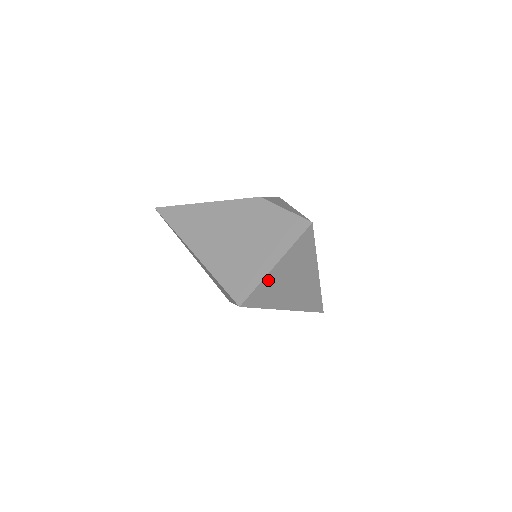
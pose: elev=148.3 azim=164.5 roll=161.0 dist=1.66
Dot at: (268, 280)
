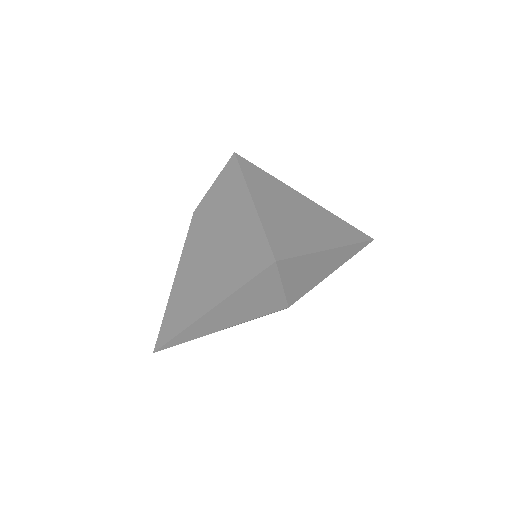
Dot at: (267, 222)
